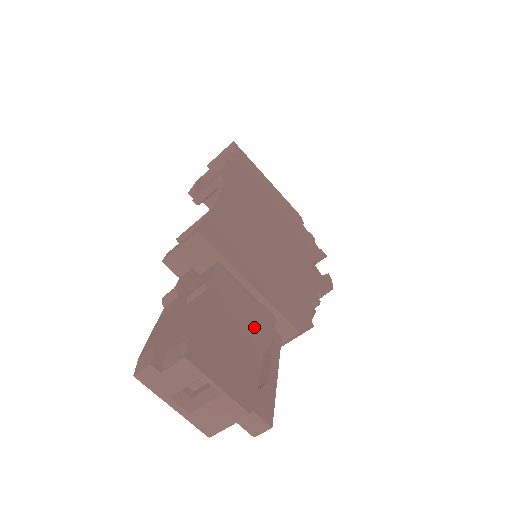
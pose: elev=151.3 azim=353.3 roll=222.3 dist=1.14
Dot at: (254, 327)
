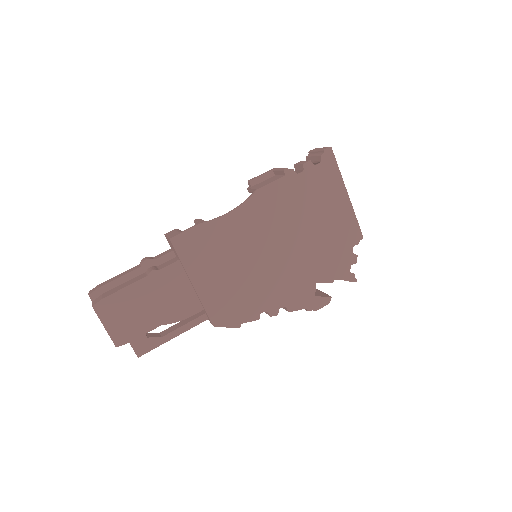
Dot at: (171, 308)
